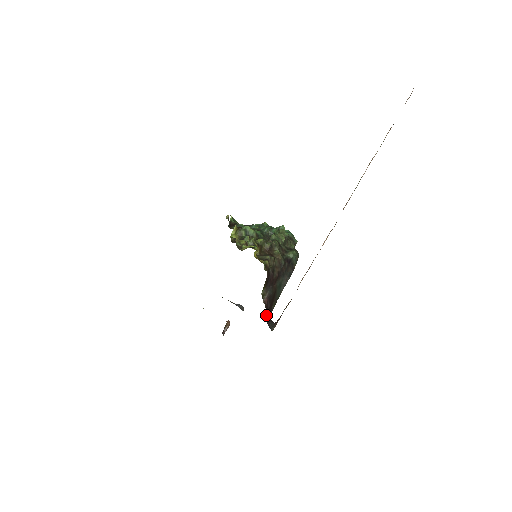
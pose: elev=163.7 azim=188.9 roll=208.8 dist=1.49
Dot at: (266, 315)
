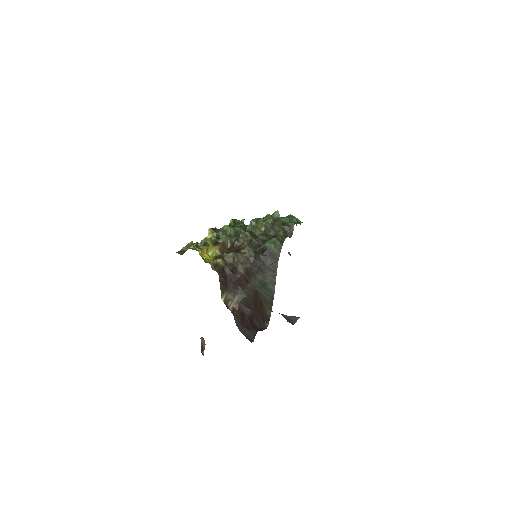
Dot at: (240, 324)
